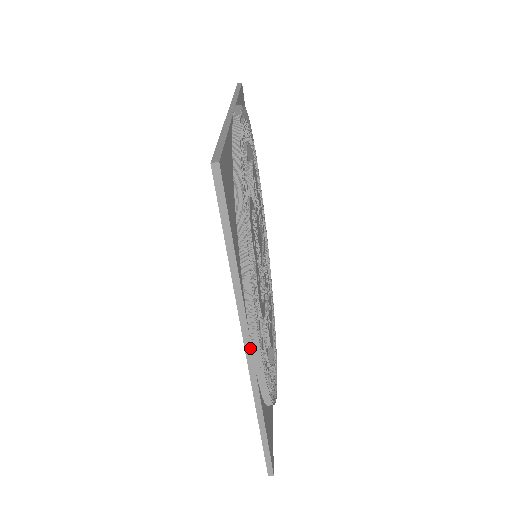
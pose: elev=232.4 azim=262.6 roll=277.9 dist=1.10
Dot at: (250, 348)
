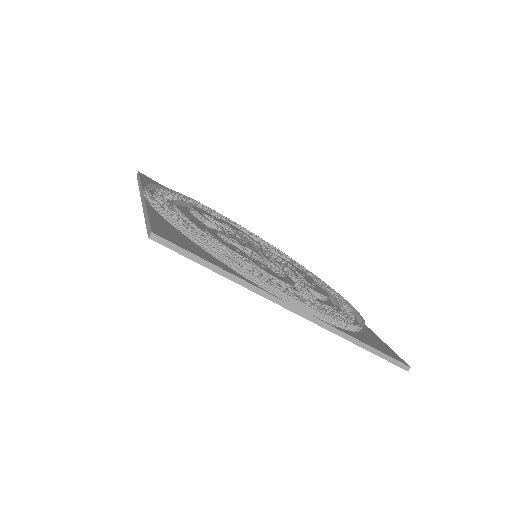
Dot at: (296, 309)
